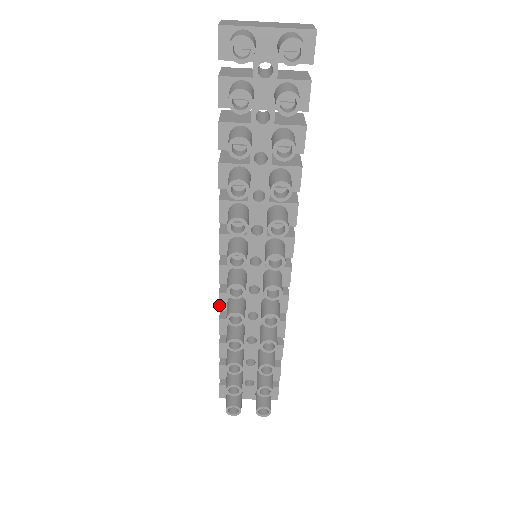
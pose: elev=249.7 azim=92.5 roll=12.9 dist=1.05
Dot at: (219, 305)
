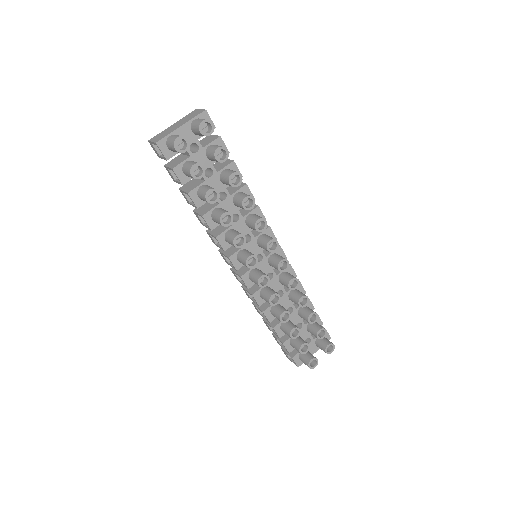
Dot at: (257, 303)
